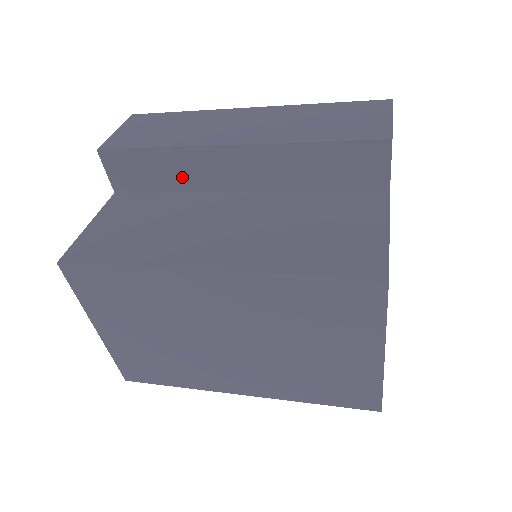
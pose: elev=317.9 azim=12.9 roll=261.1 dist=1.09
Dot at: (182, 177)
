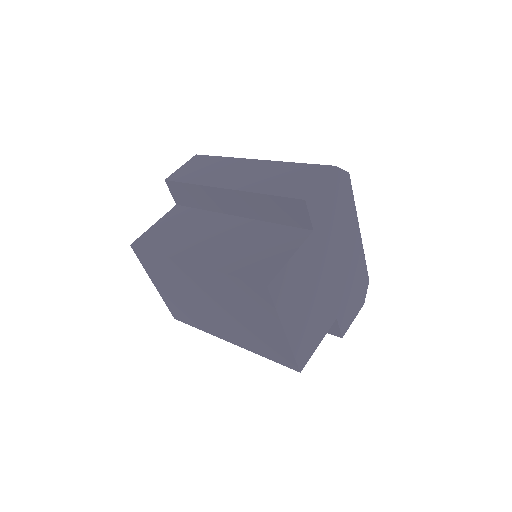
Dot at: (206, 202)
